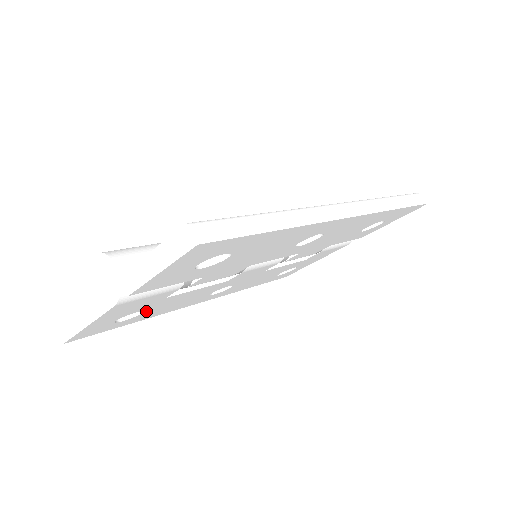
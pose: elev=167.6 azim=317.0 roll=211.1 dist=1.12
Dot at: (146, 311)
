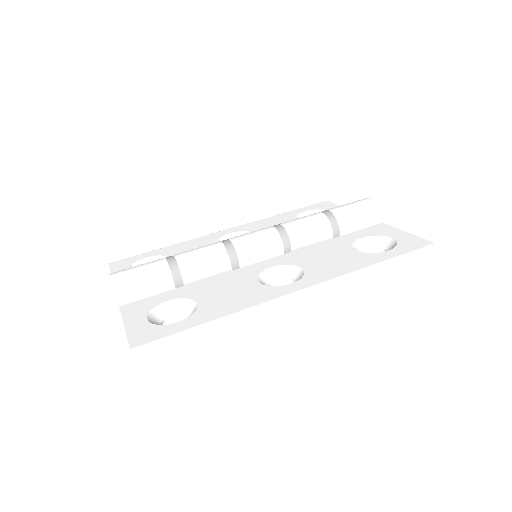
Dot at: occluded
